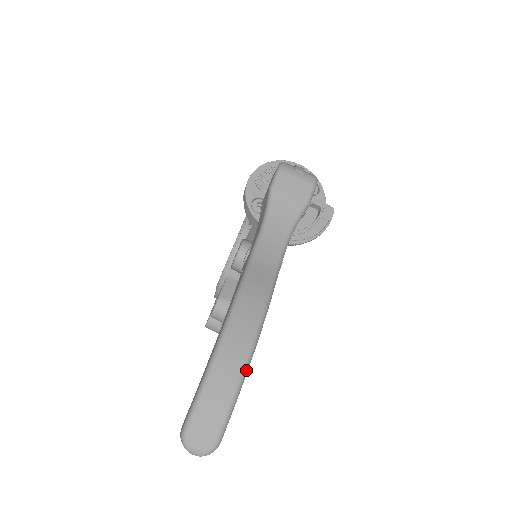
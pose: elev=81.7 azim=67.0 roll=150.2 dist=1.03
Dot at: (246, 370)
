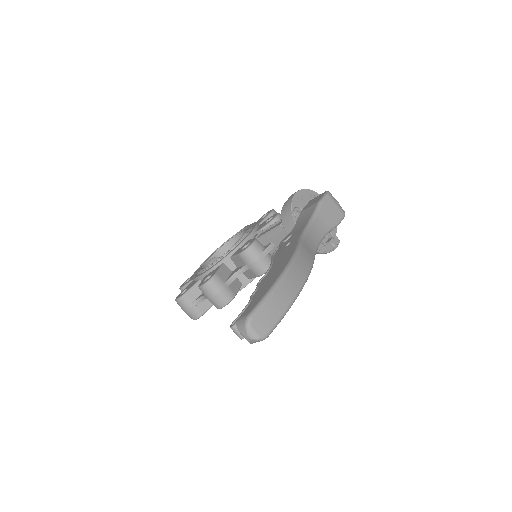
Dot at: occluded
